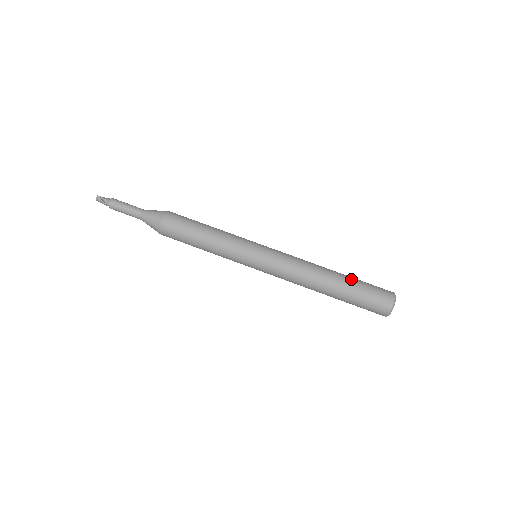
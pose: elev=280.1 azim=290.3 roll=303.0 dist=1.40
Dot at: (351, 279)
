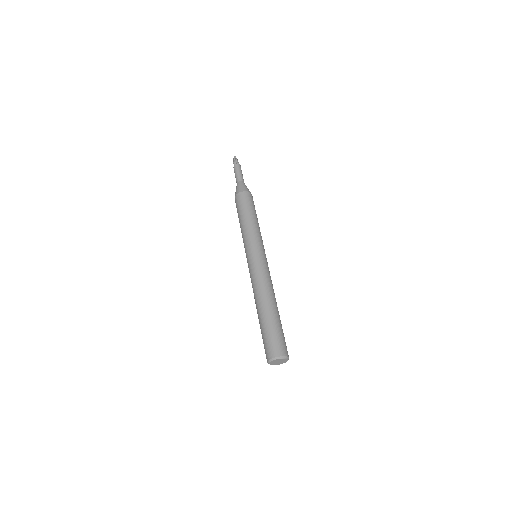
Dot at: (278, 319)
